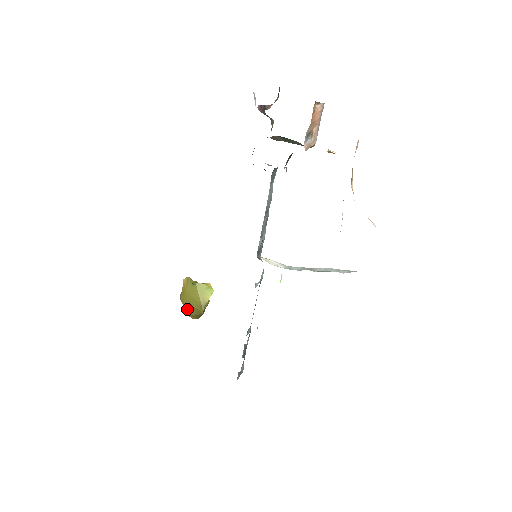
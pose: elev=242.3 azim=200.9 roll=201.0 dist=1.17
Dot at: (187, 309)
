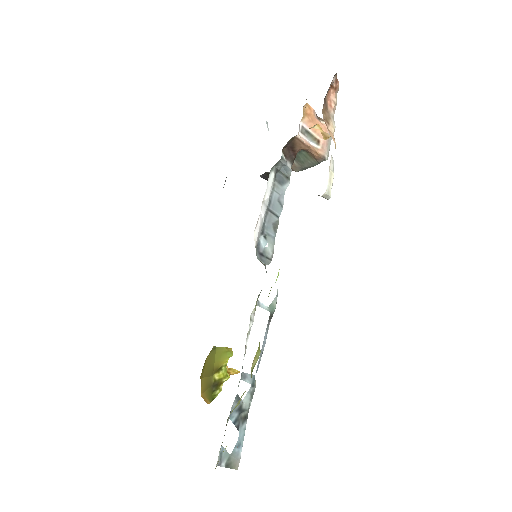
Dot at: (202, 384)
